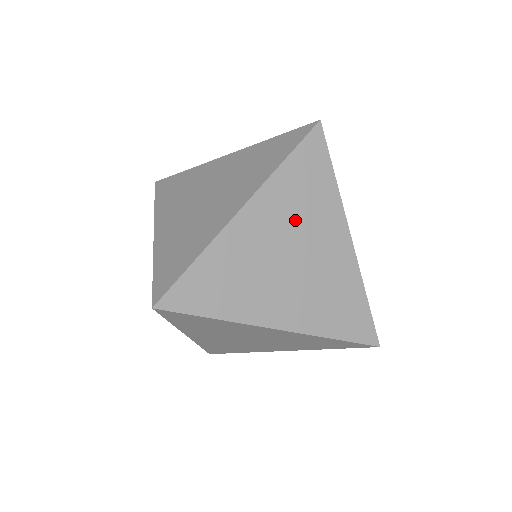
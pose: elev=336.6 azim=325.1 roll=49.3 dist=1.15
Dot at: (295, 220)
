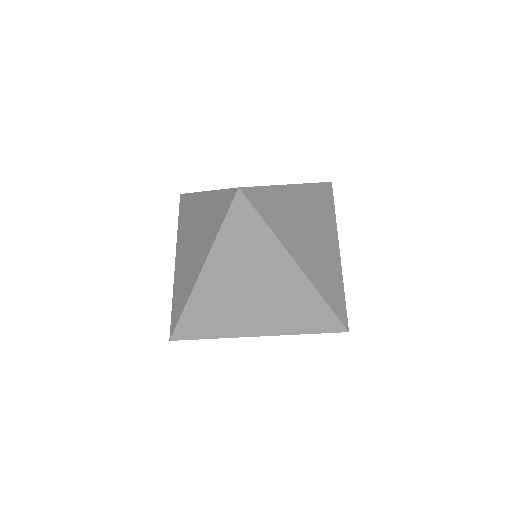
Dot at: (245, 267)
